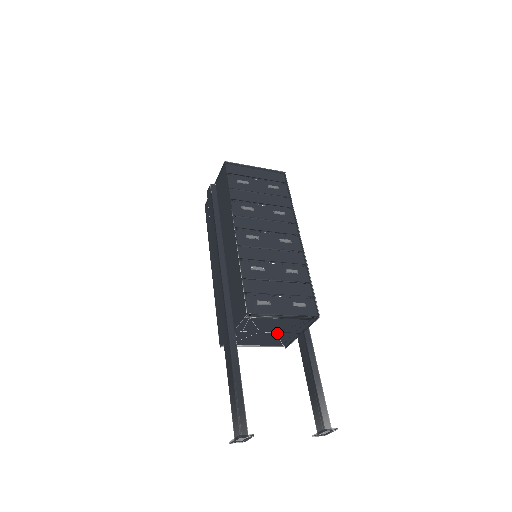
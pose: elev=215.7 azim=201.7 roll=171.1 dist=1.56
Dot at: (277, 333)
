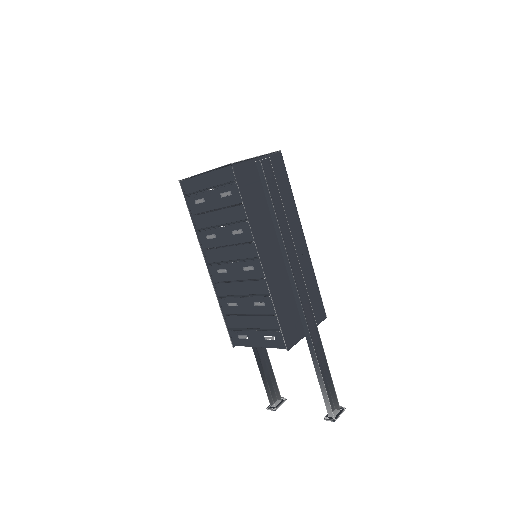
Dot at: occluded
